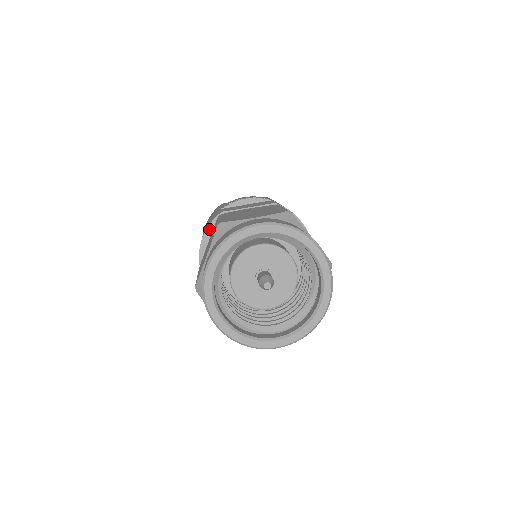
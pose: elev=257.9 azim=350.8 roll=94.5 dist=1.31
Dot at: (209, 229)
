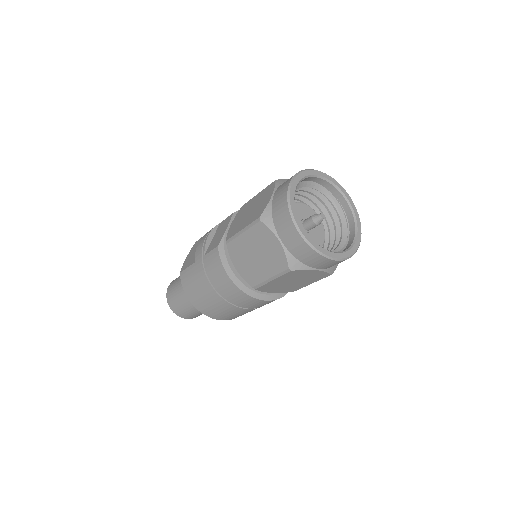
Dot at: (224, 263)
